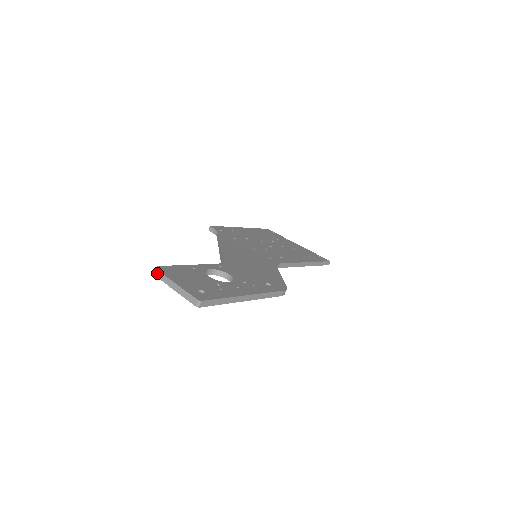
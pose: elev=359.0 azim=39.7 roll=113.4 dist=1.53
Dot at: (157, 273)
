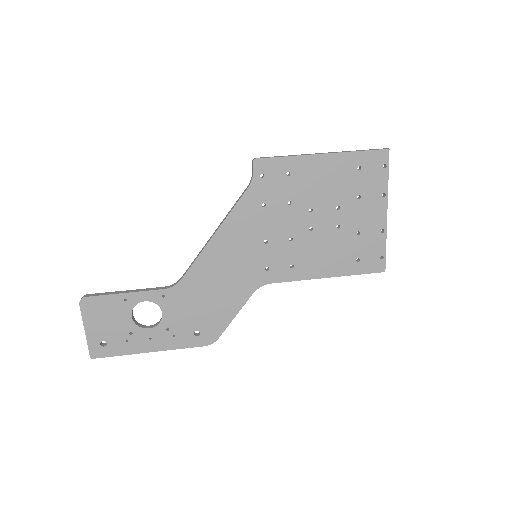
Dot at: (80, 305)
